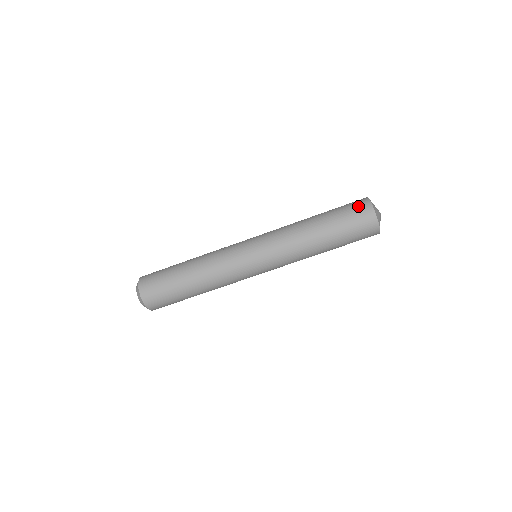
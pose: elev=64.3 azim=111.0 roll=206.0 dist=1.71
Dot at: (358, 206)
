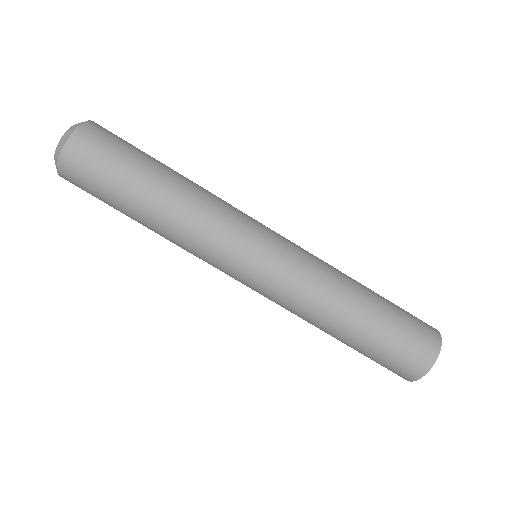
Dot at: occluded
